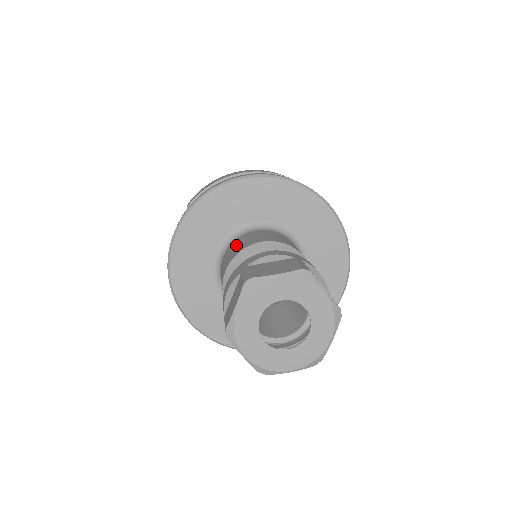
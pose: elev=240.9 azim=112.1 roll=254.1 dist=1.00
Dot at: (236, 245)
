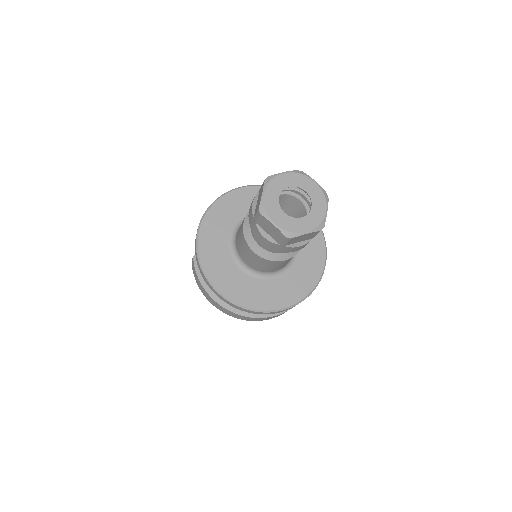
Dot at: occluded
